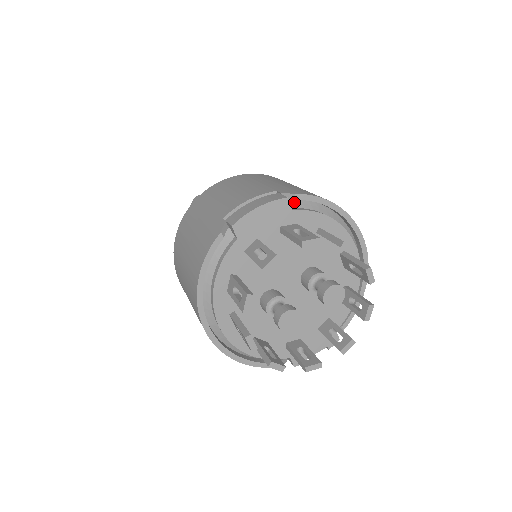
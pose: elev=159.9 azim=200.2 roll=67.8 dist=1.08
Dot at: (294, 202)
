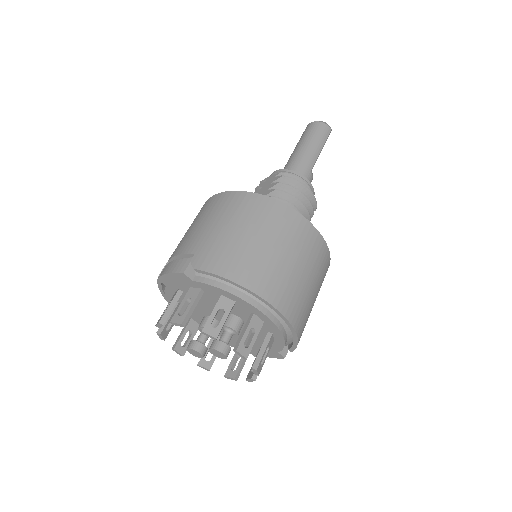
Dot at: occluded
